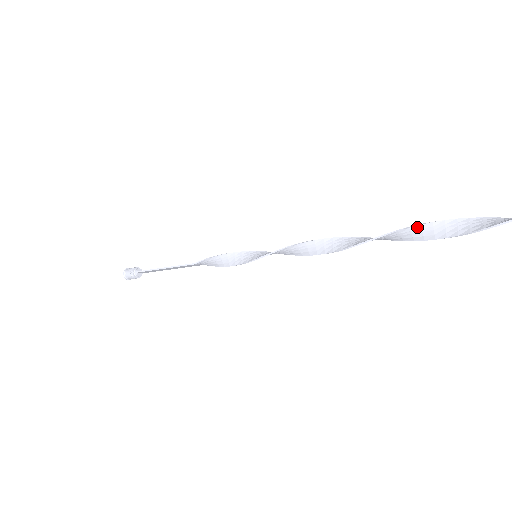
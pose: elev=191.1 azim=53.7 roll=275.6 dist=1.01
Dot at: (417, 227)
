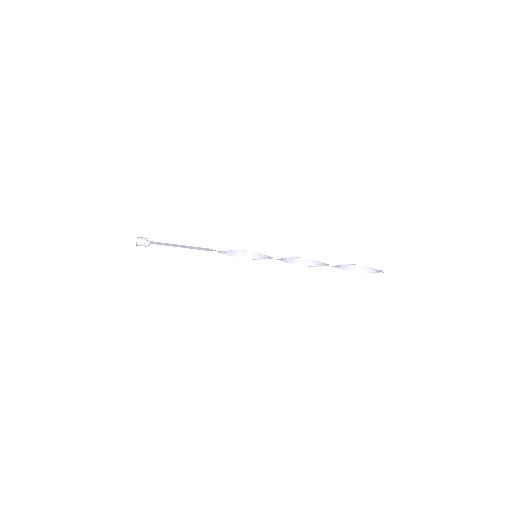
Dot at: (344, 265)
